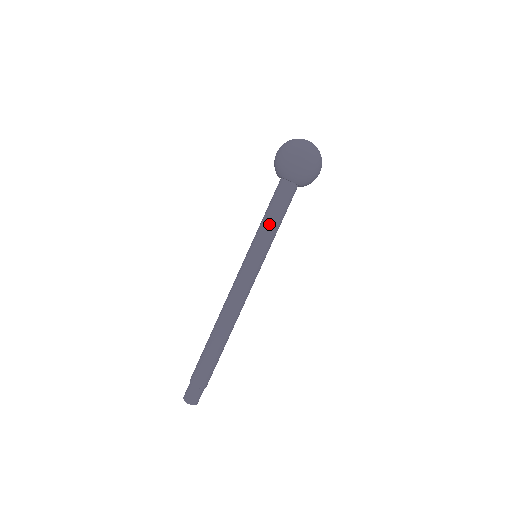
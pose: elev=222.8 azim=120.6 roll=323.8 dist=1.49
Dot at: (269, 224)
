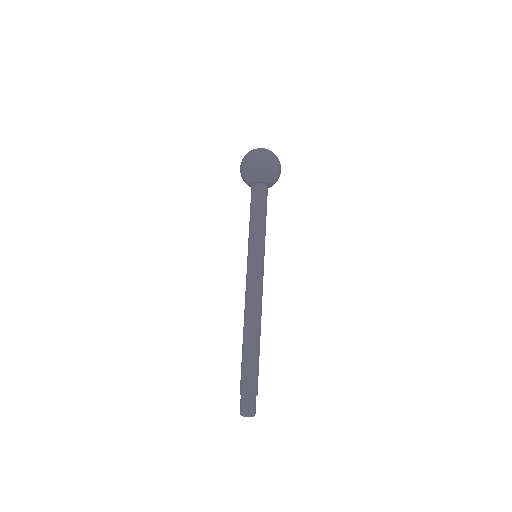
Dot at: (256, 223)
